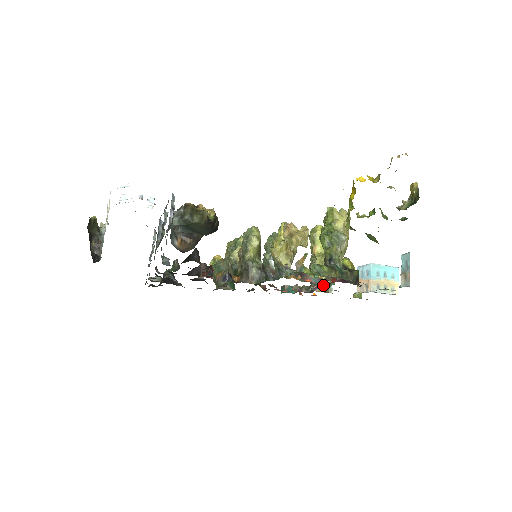
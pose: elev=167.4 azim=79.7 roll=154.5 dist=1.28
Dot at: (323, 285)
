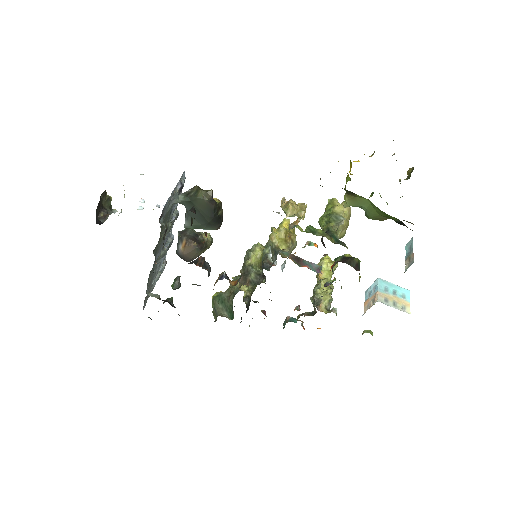
Dot at: occluded
